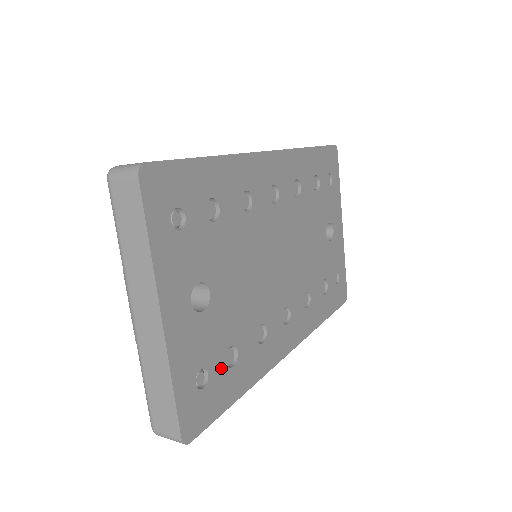
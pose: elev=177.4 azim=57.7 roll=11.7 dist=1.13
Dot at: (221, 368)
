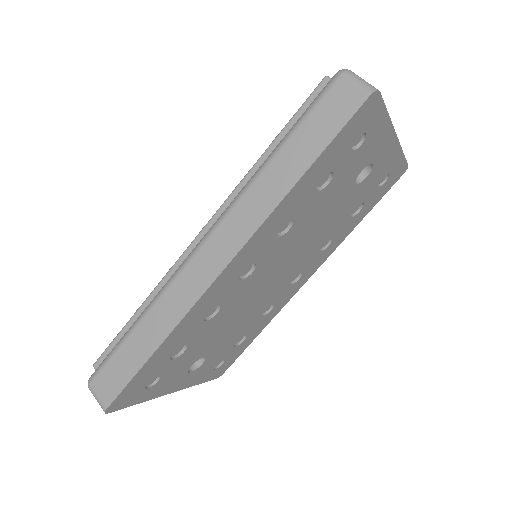
Dot at: (233, 350)
